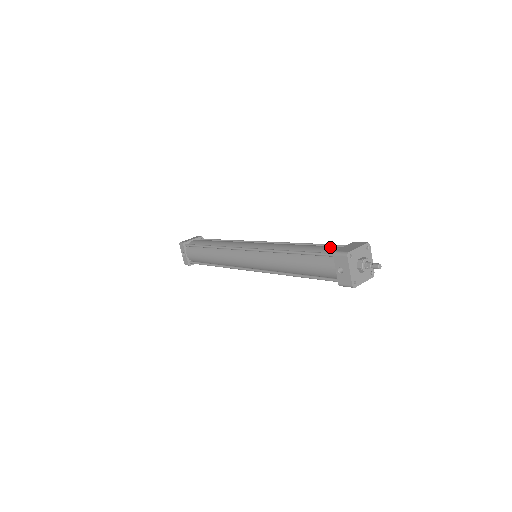
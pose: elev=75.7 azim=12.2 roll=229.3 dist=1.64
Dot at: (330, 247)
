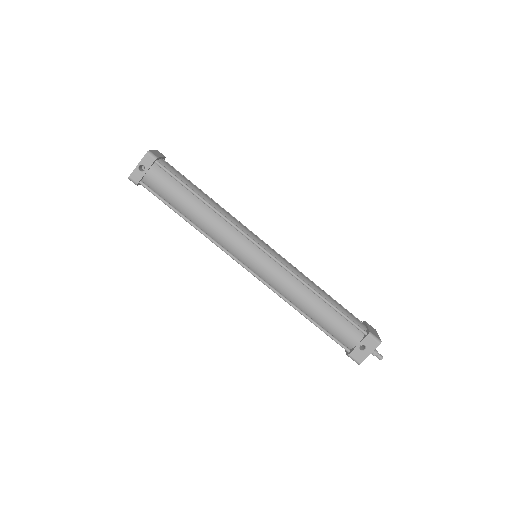
Dot at: occluded
